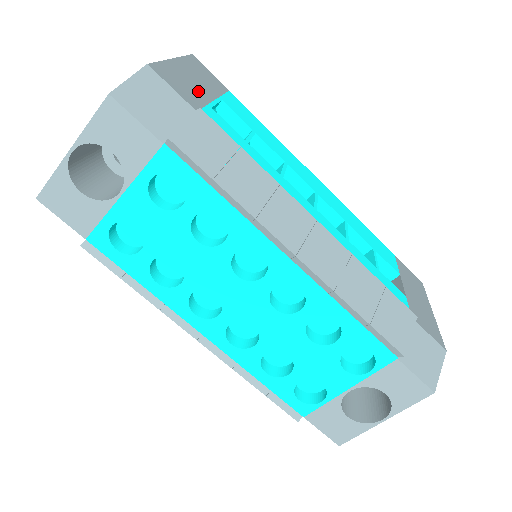
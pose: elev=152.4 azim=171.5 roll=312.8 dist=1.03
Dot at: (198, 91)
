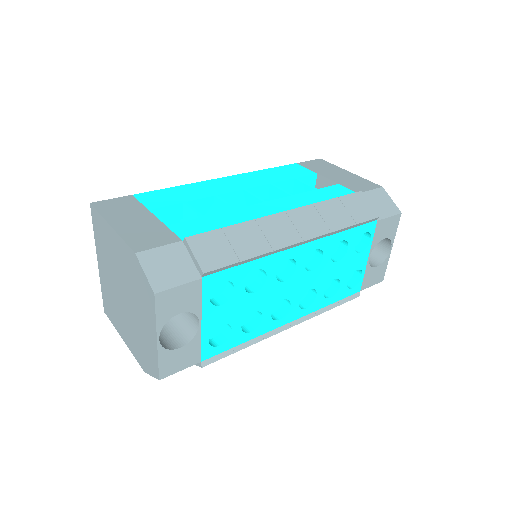
Dot at: (150, 226)
